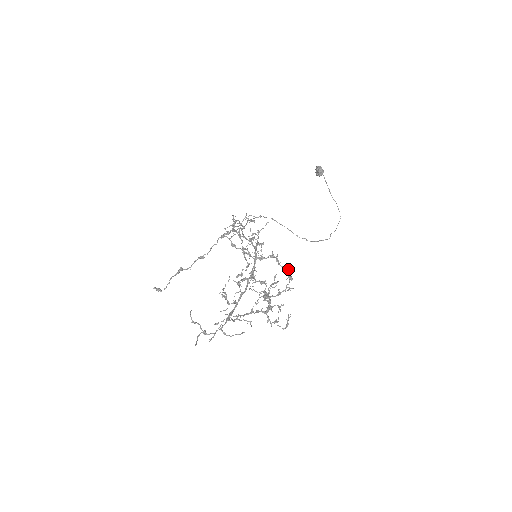
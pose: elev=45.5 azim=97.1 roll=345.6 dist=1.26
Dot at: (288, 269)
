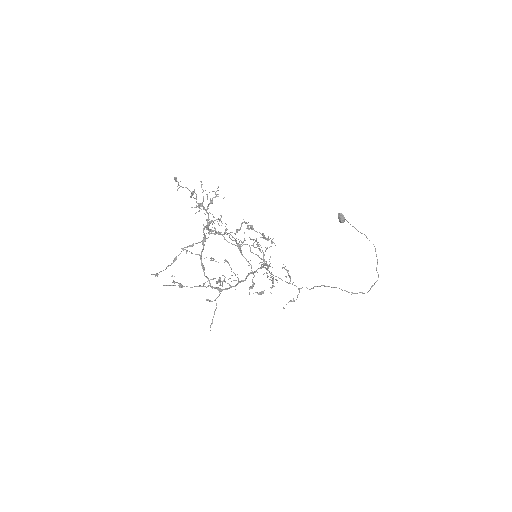
Dot at: occluded
